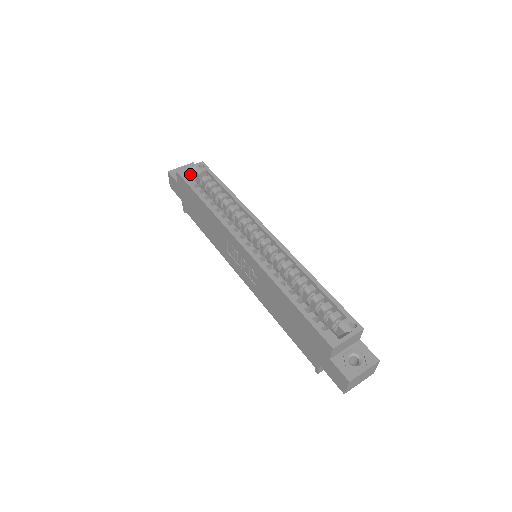
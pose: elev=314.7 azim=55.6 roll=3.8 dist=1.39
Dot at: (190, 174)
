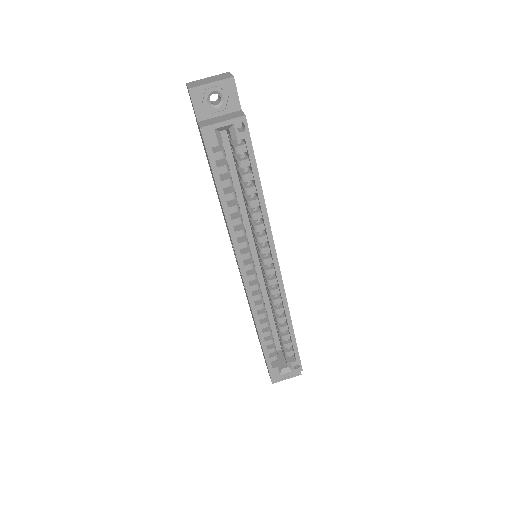
Dot at: (219, 139)
